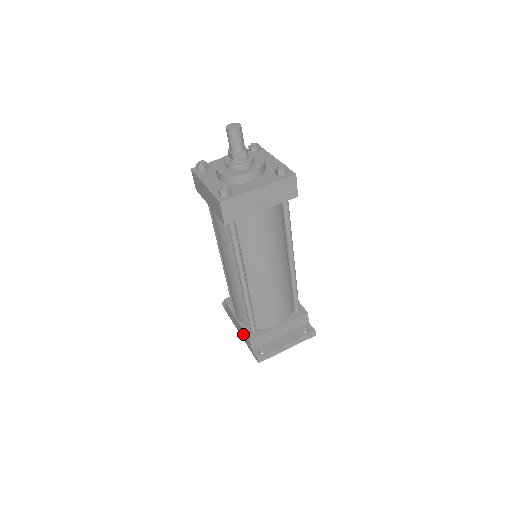
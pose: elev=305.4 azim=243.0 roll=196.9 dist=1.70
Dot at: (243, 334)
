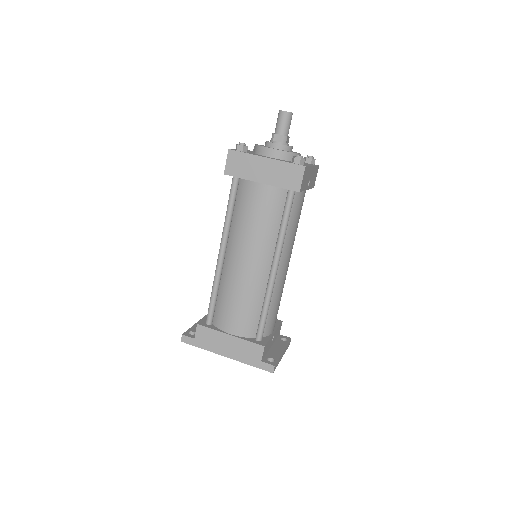
Dot at: (243, 349)
